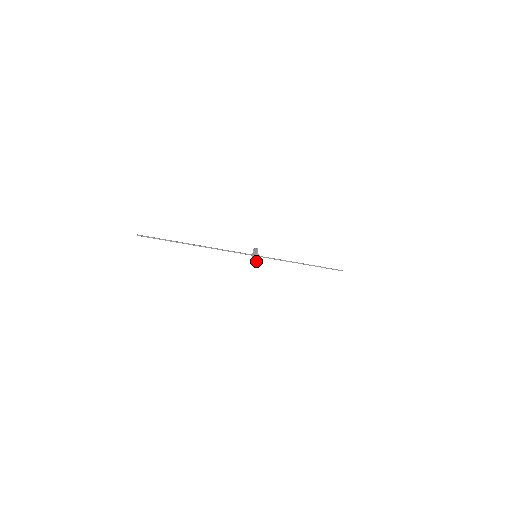
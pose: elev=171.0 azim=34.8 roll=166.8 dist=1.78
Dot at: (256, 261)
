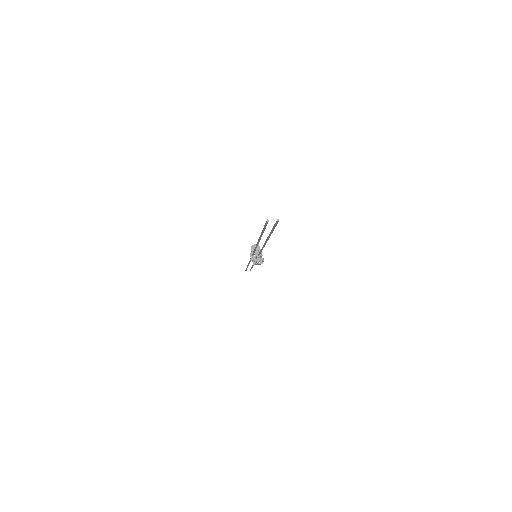
Dot at: occluded
